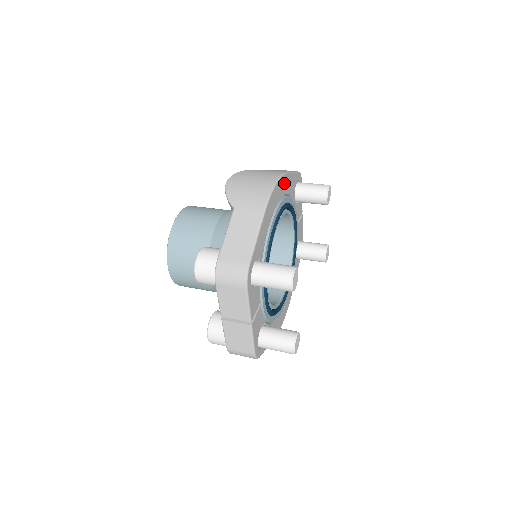
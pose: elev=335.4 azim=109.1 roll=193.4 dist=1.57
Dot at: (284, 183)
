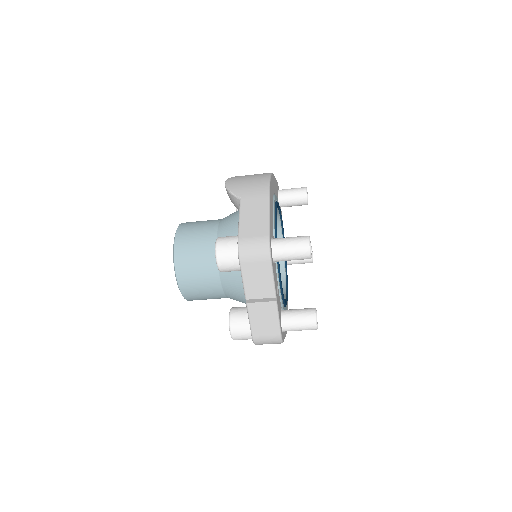
Dot at: (273, 182)
